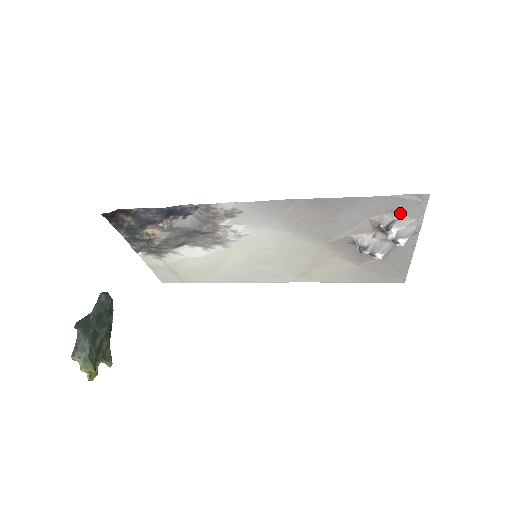
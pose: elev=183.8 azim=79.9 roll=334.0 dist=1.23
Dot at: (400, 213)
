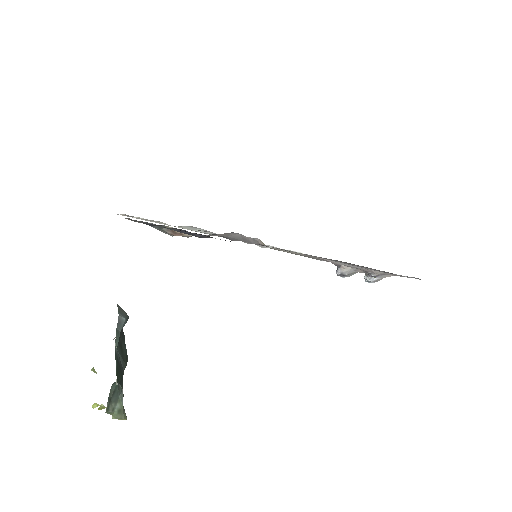
Dot at: (392, 274)
